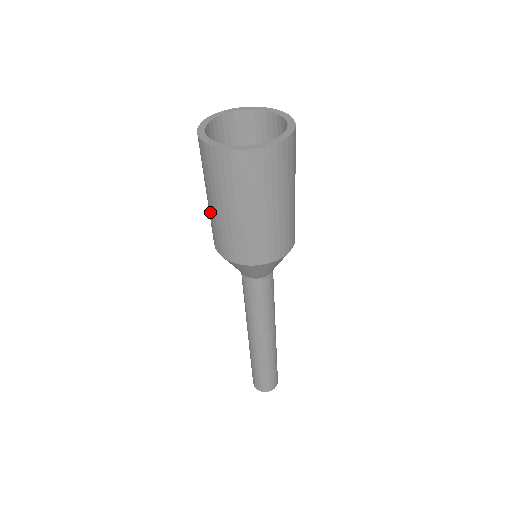
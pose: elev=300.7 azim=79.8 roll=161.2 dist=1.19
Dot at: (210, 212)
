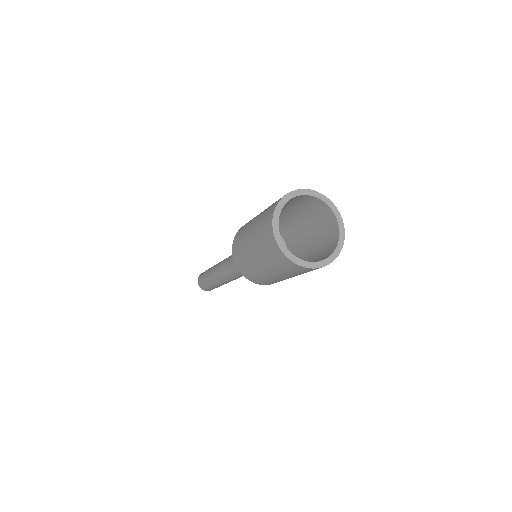
Dot at: (271, 278)
